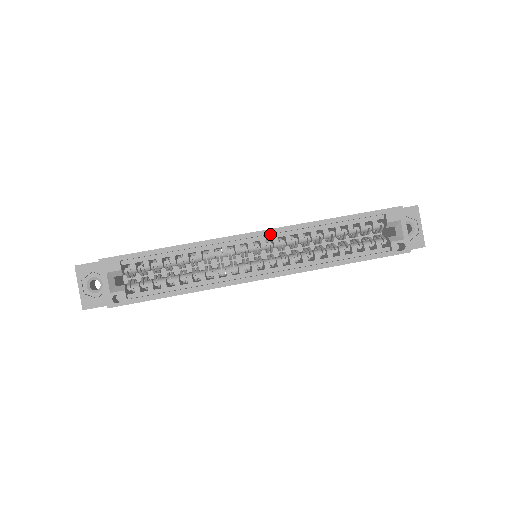
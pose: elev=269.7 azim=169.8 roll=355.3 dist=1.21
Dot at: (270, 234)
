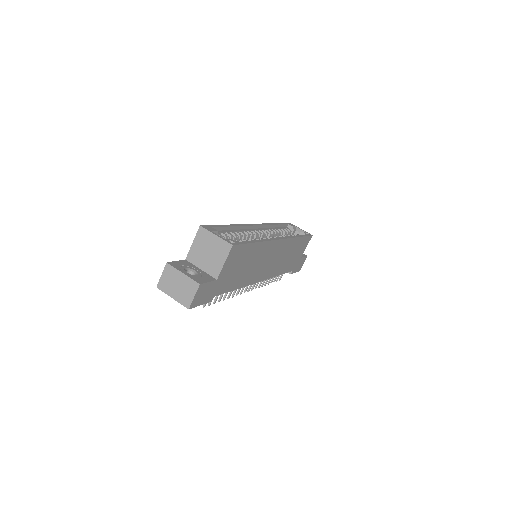
Dot at: (259, 228)
